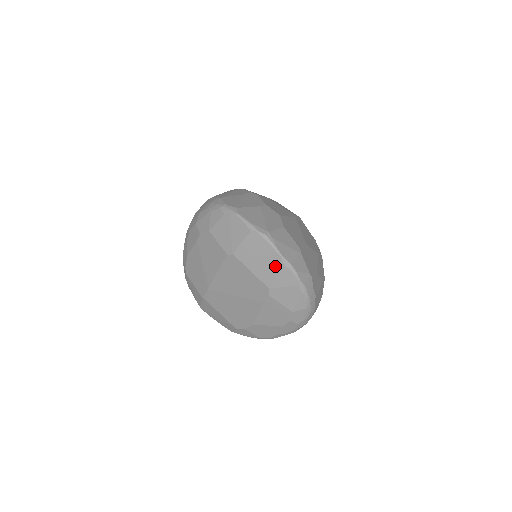
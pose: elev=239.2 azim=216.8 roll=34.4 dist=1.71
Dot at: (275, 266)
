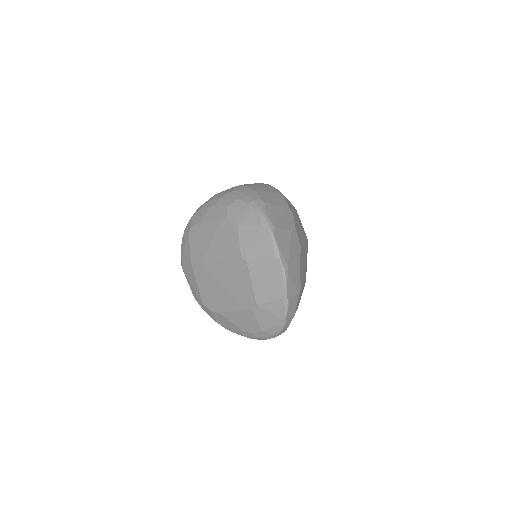
Dot at: (275, 295)
